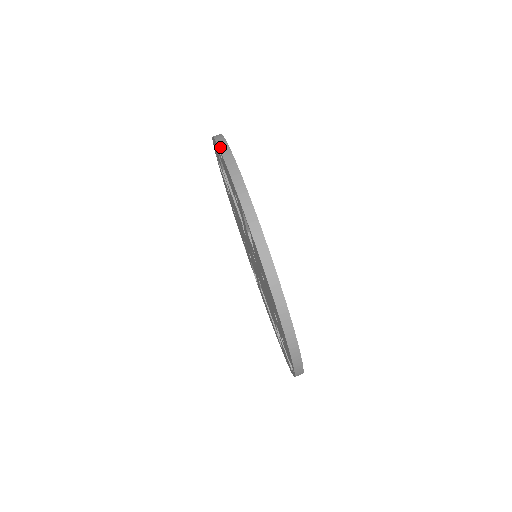
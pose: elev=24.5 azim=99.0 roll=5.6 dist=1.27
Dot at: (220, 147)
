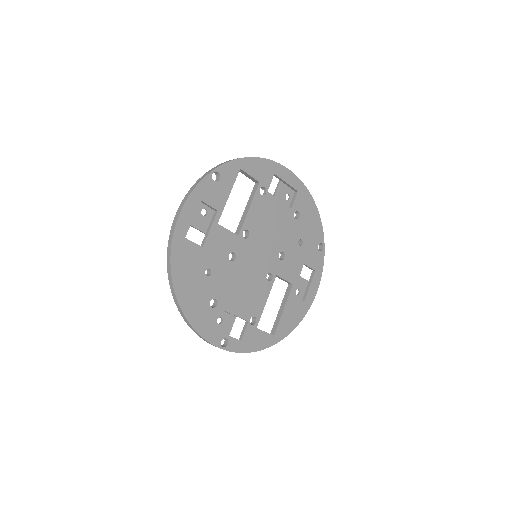
Dot at: (206, 173)
